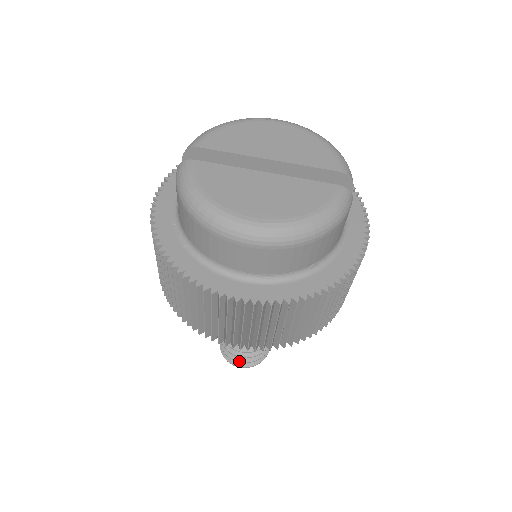
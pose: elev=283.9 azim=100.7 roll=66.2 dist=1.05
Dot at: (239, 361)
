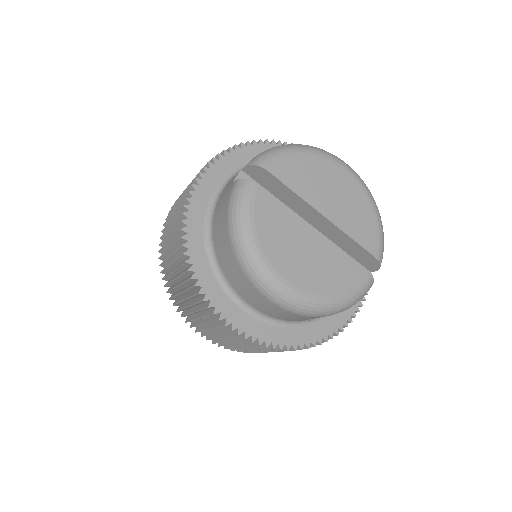
Dot at: occluded
